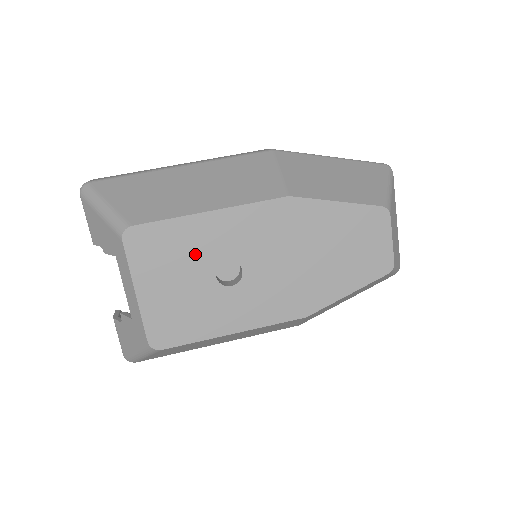
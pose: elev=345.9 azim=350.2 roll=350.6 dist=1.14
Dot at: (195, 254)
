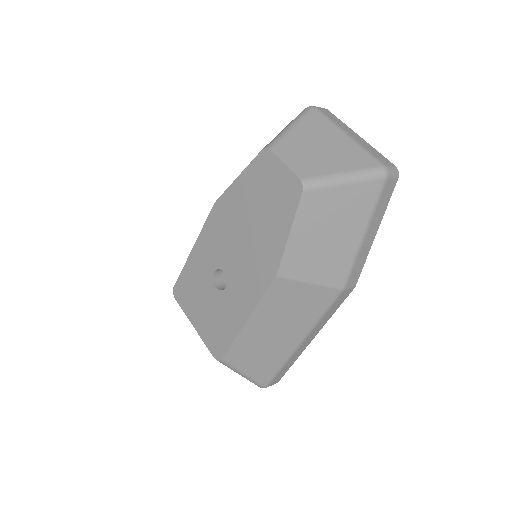
Dot at: (201, 281)
